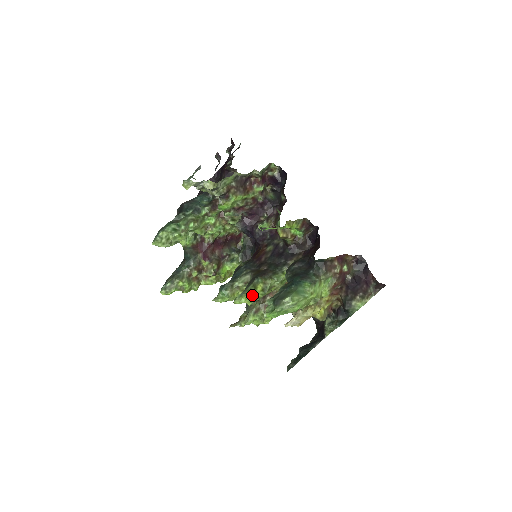
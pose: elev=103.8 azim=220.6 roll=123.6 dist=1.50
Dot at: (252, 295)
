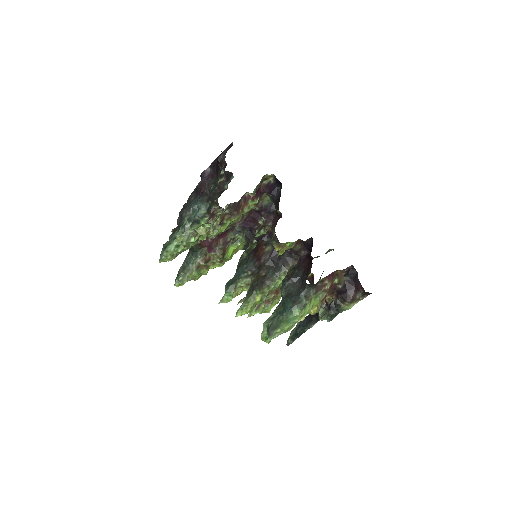
Dot at: (251, 307)
